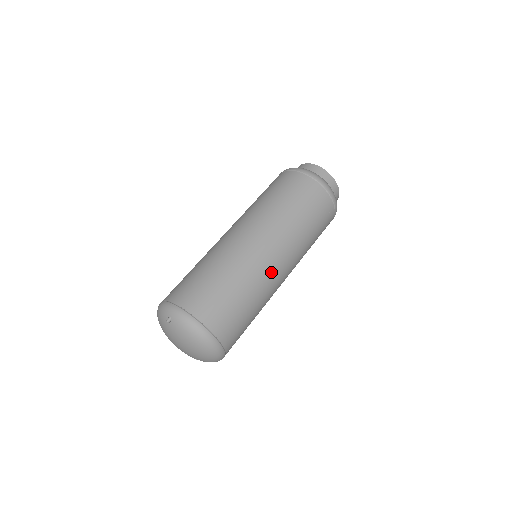
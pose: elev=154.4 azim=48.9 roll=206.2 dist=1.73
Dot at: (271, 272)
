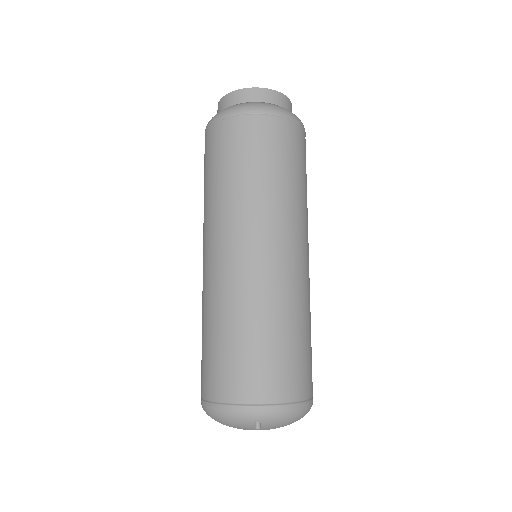
Dot at: (308, 277)
